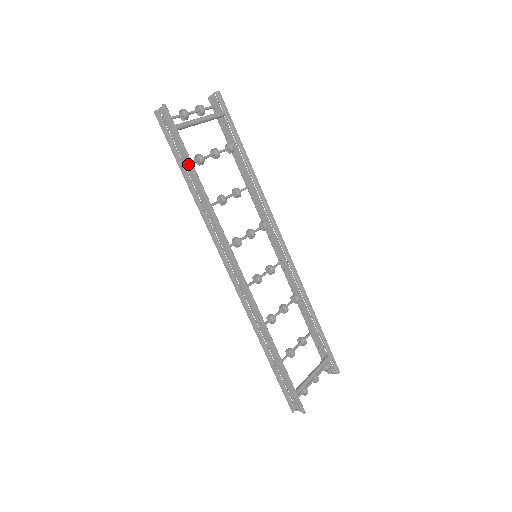
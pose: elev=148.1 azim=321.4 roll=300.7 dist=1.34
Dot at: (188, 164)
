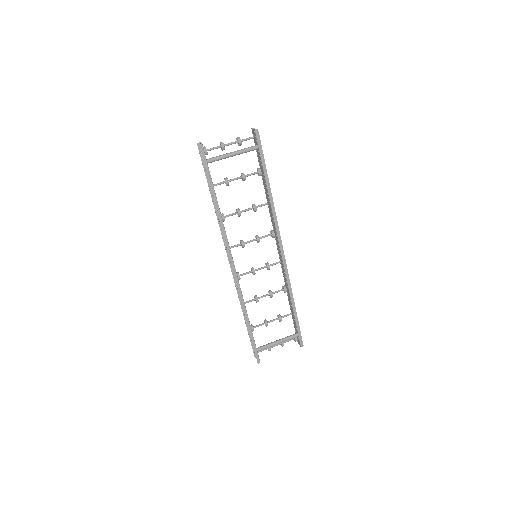
Dot at: (213, 187)
